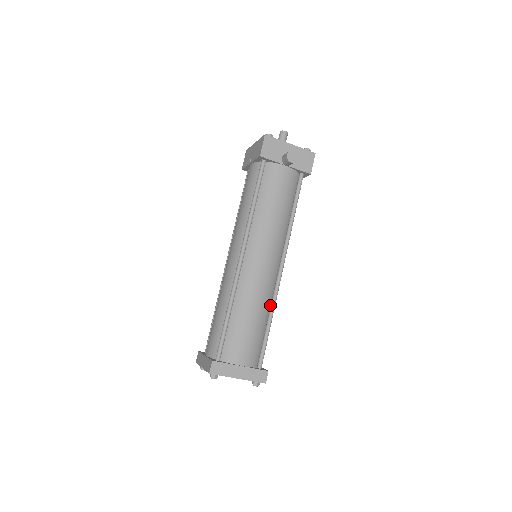
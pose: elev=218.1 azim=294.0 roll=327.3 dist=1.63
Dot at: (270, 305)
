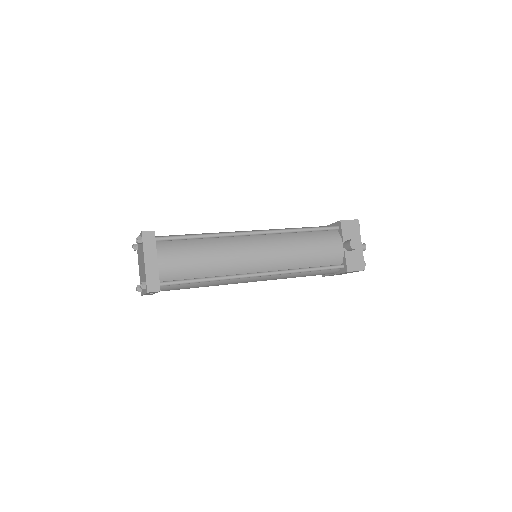
Dot at: (221, 276)
